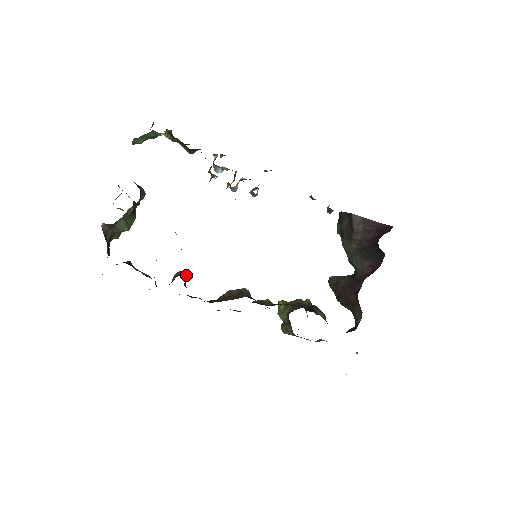
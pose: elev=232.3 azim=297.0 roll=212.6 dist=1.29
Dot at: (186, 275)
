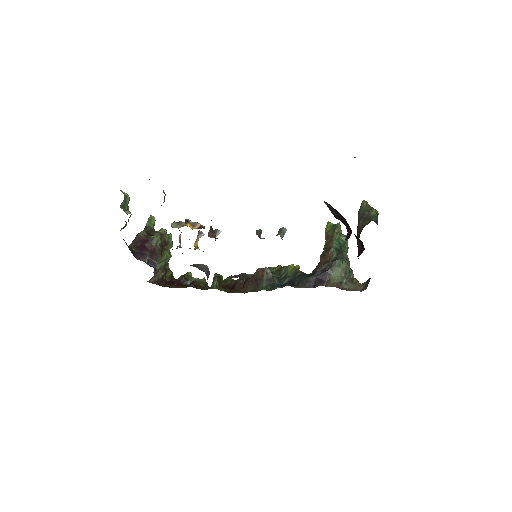
Dot at: (217, 281)
